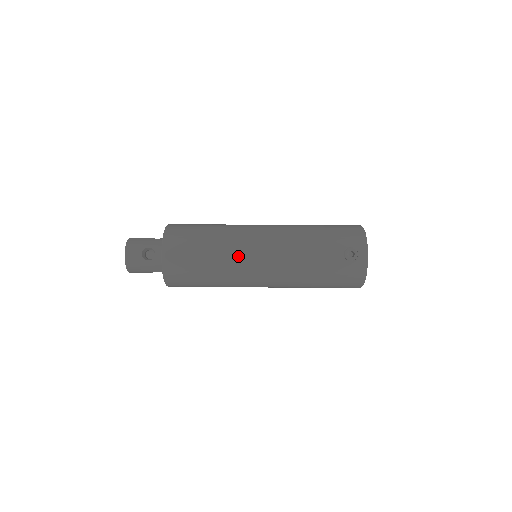
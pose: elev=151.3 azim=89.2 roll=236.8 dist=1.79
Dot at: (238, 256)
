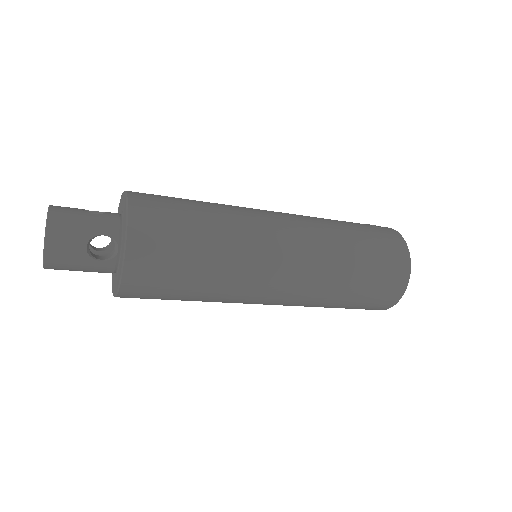
Dot at: (242, 208)
